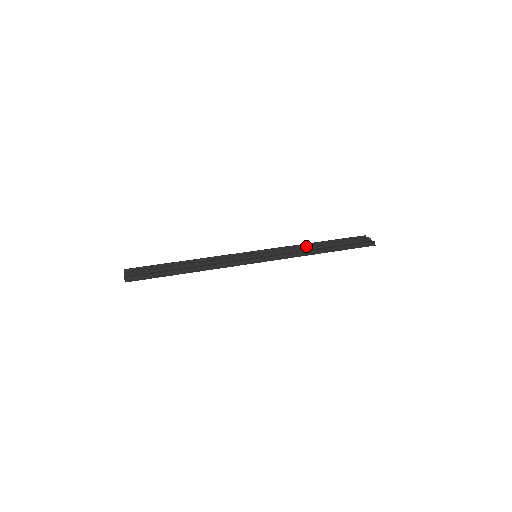
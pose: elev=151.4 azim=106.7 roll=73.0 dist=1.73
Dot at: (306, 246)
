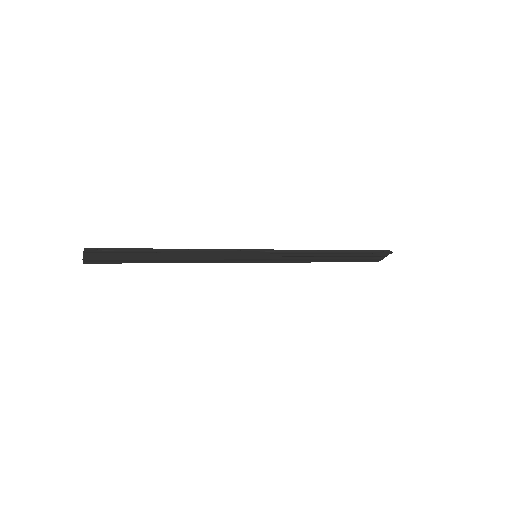
Dot at: occluded
